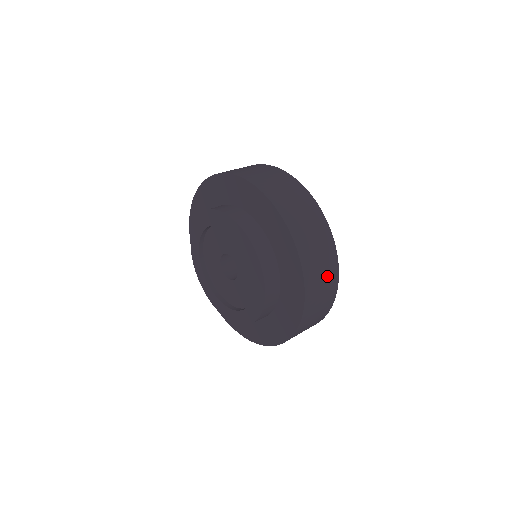
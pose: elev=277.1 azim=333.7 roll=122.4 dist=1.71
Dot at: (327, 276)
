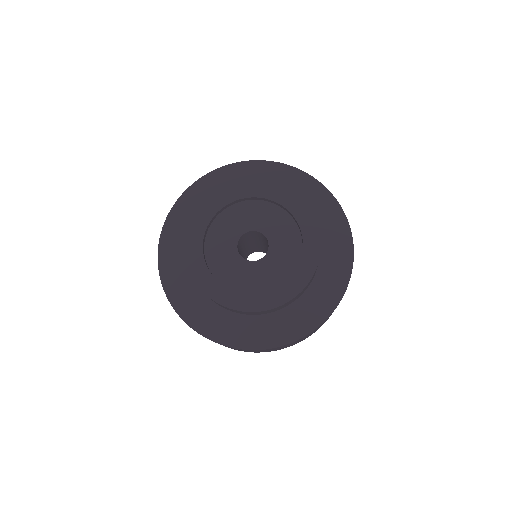
Dot at: occluded
